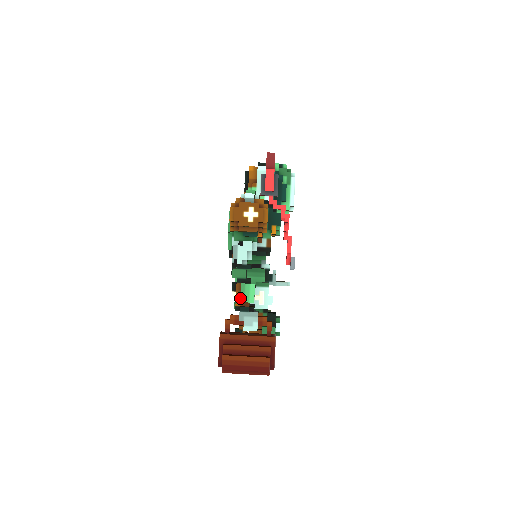
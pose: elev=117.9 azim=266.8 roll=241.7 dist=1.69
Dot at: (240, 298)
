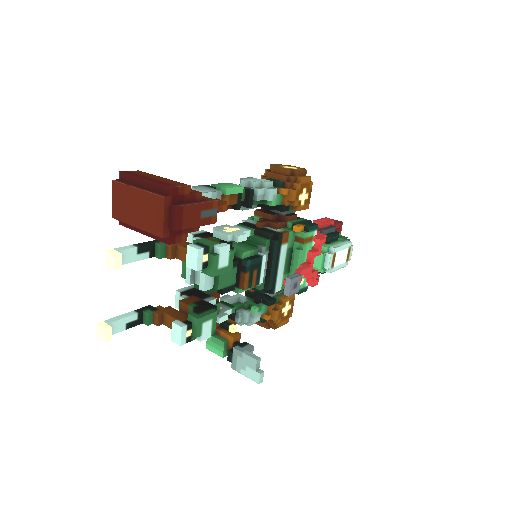
Dot at: (215, 184)
